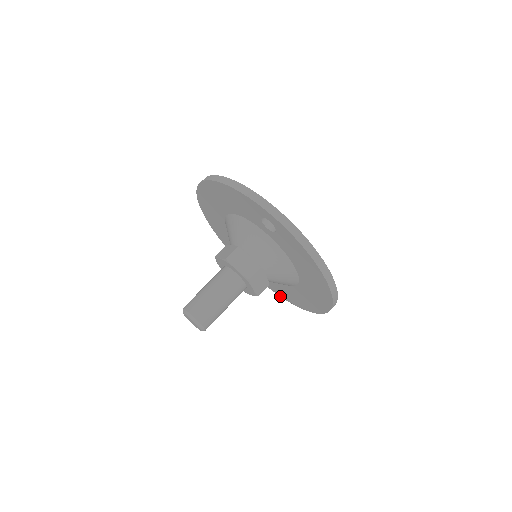
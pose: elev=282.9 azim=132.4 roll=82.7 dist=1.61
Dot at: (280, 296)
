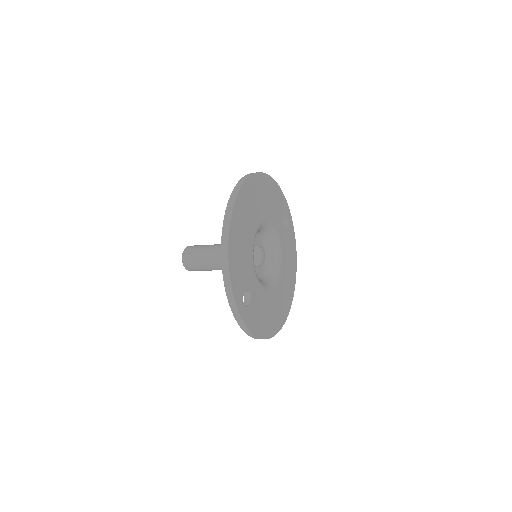
Dot at: occluded
